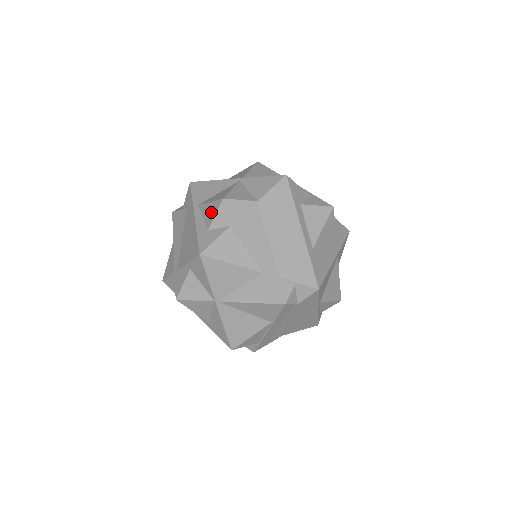
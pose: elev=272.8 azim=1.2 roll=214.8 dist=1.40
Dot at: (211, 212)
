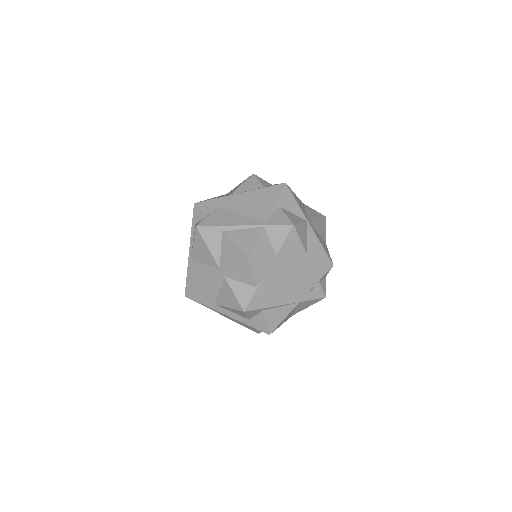
Dot at: (252, 183)
